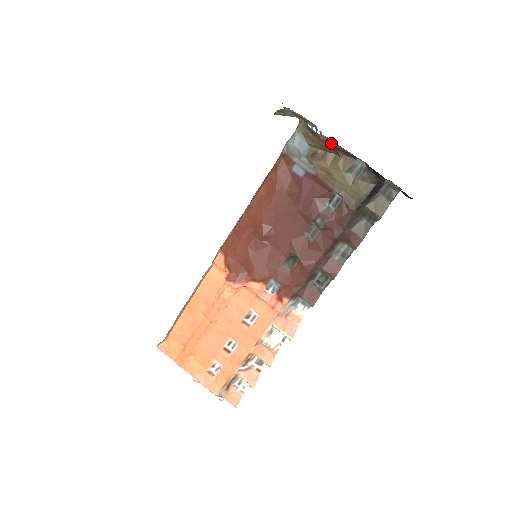
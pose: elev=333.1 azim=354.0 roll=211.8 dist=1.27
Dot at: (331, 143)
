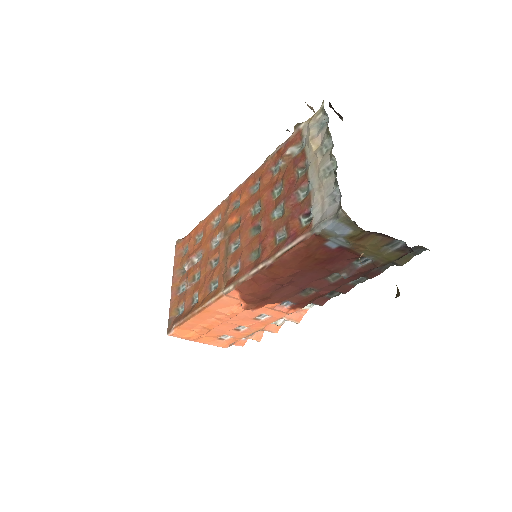
Dot at: (376, 233)
